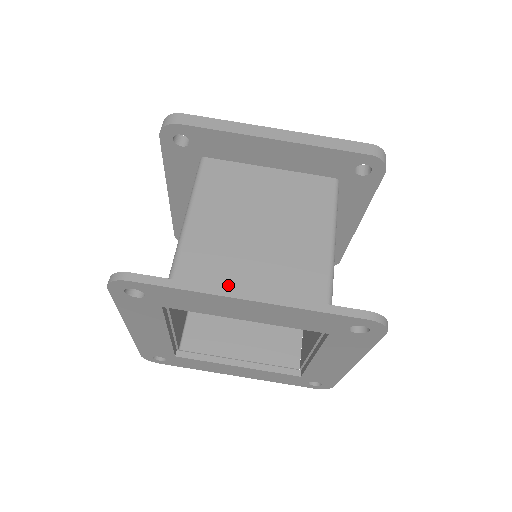
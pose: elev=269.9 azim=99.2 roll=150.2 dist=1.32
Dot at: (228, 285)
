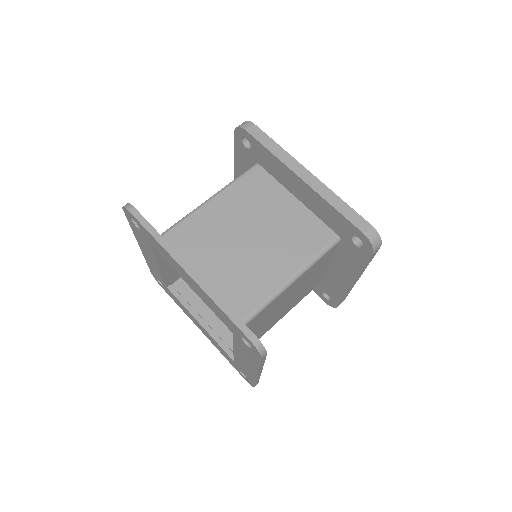
Dot at: (198, 257)
